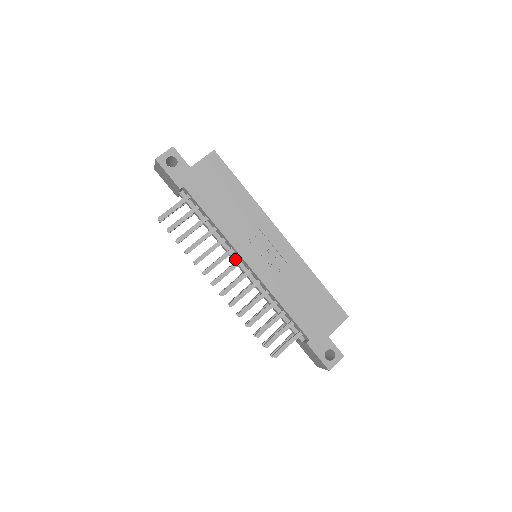
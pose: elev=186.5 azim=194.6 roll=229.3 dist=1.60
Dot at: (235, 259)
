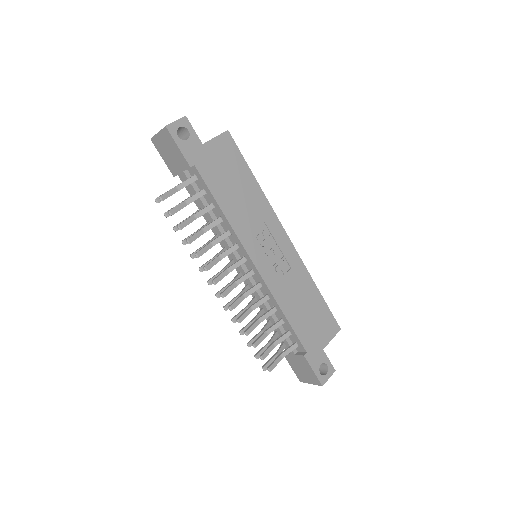
Dot at: (237, 257)
